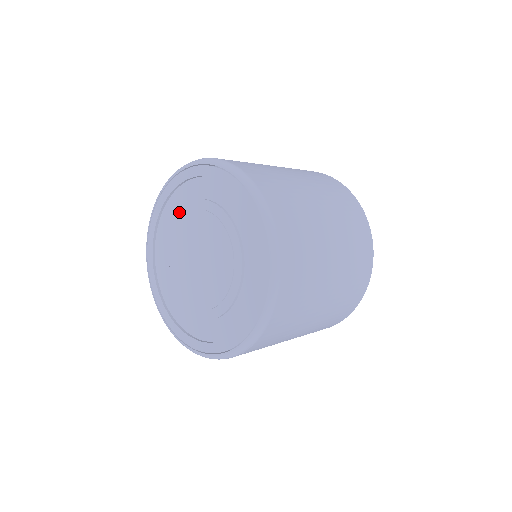
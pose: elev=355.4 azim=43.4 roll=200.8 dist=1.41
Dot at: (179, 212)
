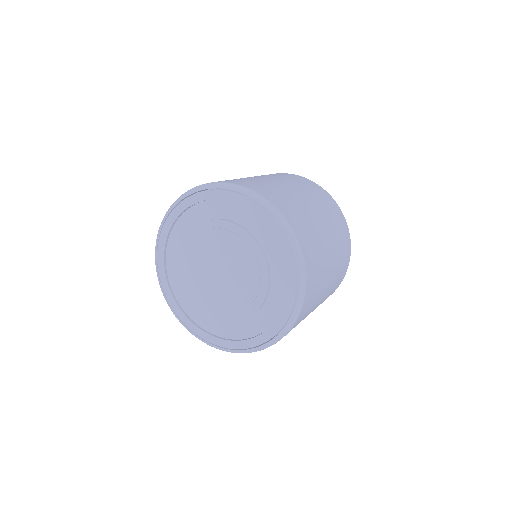
Dot at: (180, 268)
